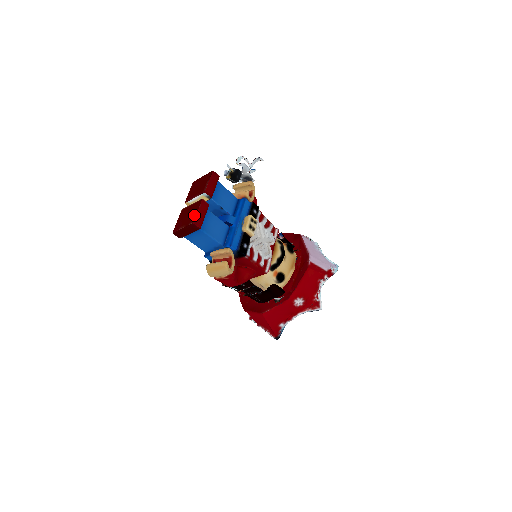
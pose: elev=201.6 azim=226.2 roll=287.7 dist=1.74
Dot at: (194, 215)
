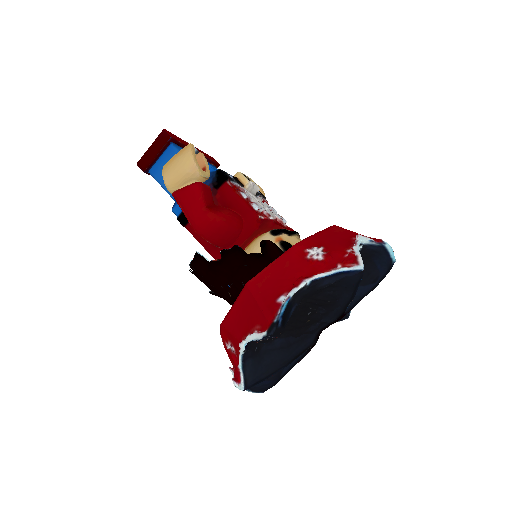
Dot at: occluded
